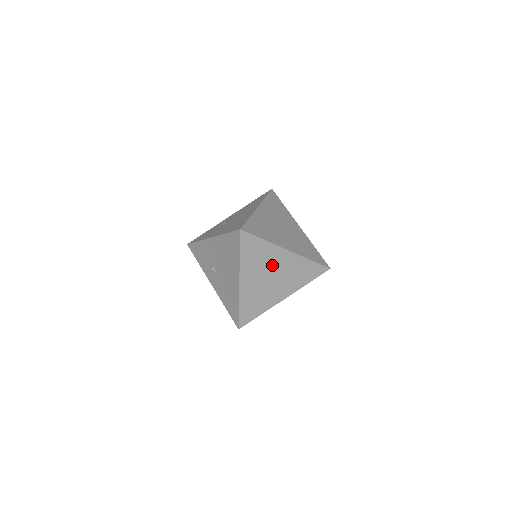
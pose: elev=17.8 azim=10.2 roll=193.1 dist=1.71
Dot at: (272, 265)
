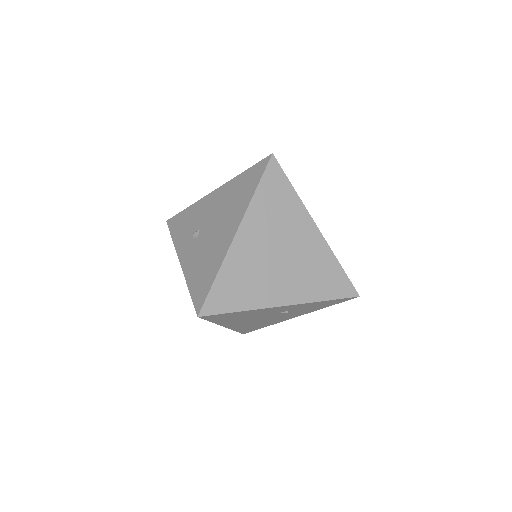
Dot at: (289, 236)
